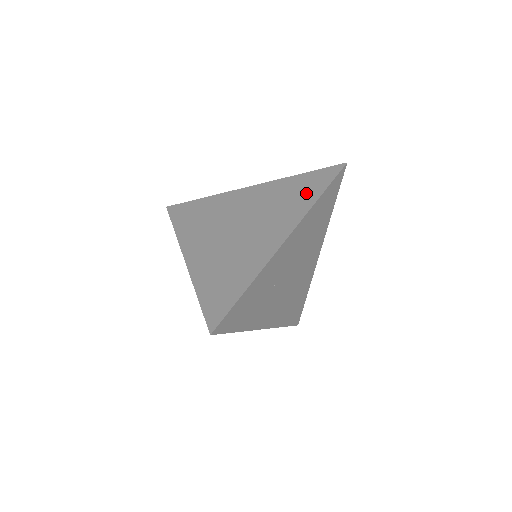
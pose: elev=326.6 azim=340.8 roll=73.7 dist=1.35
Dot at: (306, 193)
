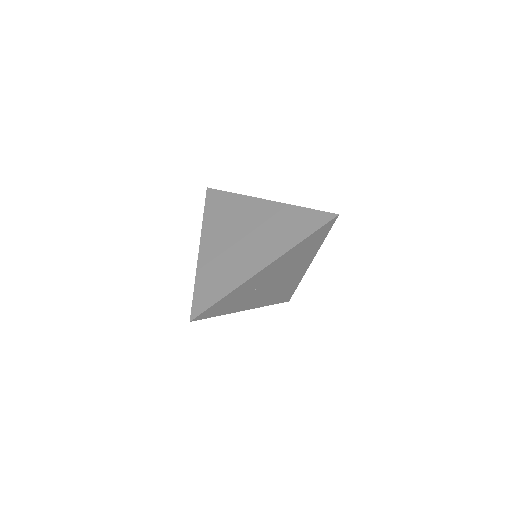
Dot at: (297, 230)
